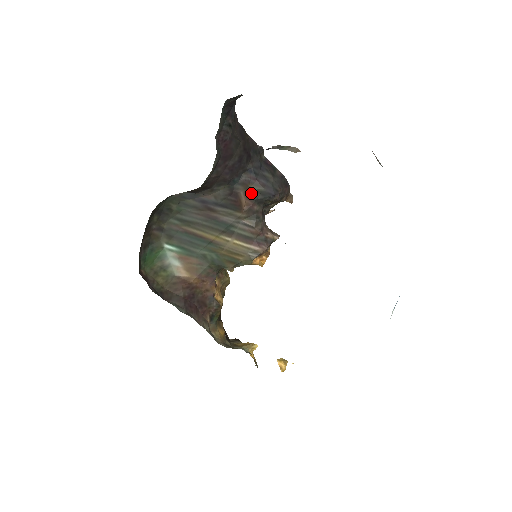
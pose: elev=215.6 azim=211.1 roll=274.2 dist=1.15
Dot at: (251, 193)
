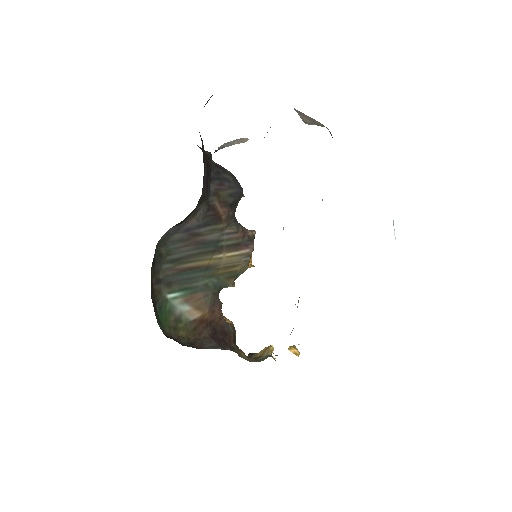
Dot at: (223, 200)
